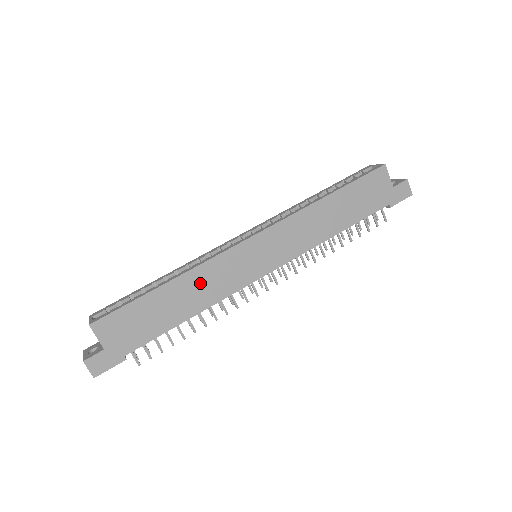
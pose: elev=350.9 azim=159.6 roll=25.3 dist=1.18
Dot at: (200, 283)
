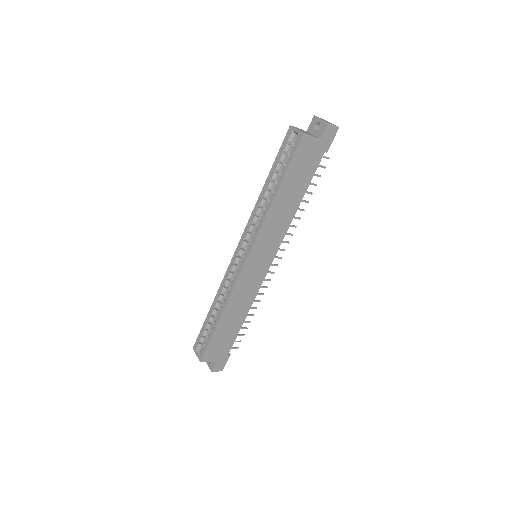
Dot at: (237, 302)
